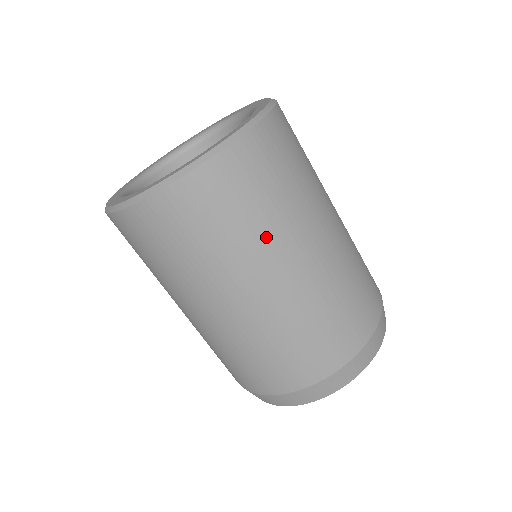
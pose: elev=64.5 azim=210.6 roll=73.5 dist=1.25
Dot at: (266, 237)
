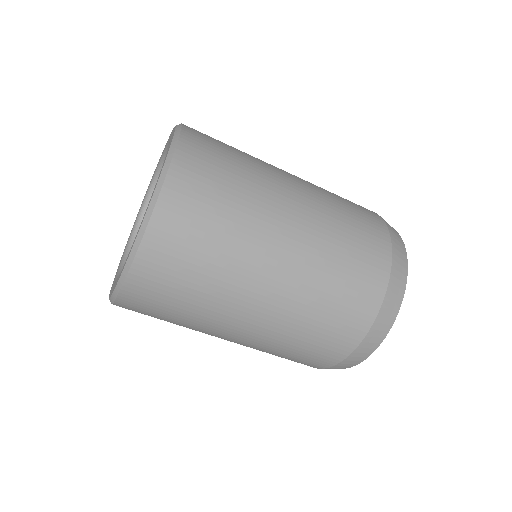
Dot at: (231, 267)
